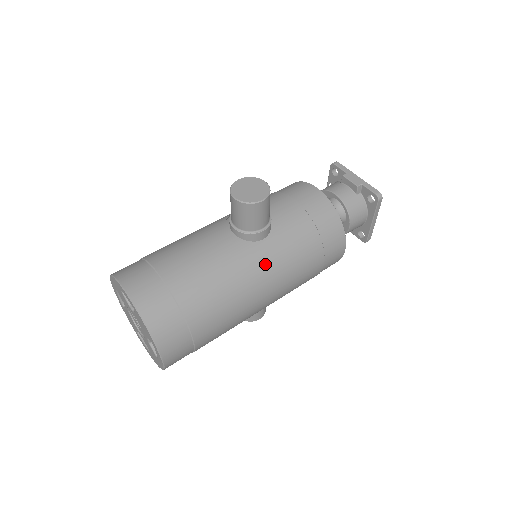
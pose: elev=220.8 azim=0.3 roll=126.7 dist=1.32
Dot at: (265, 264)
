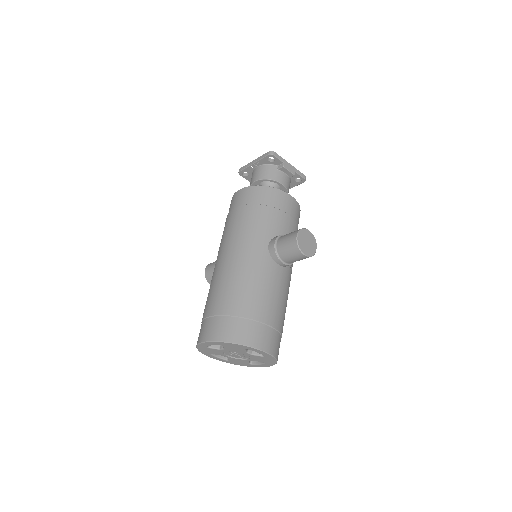
Dot at: (291, 273)
